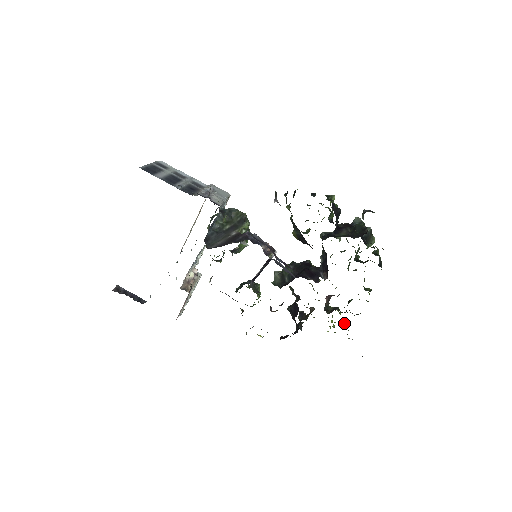
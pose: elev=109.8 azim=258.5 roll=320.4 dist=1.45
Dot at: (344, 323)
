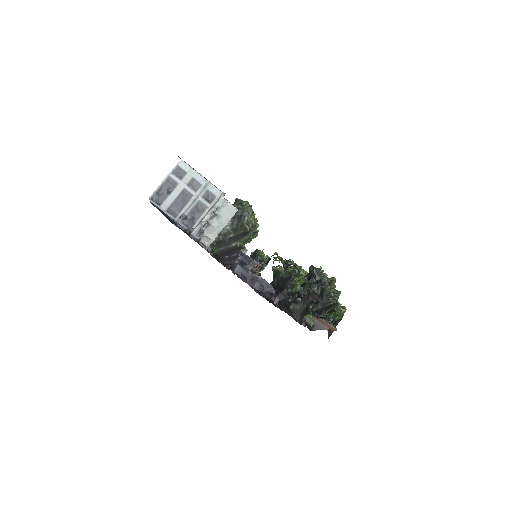
Dot at: occluded
